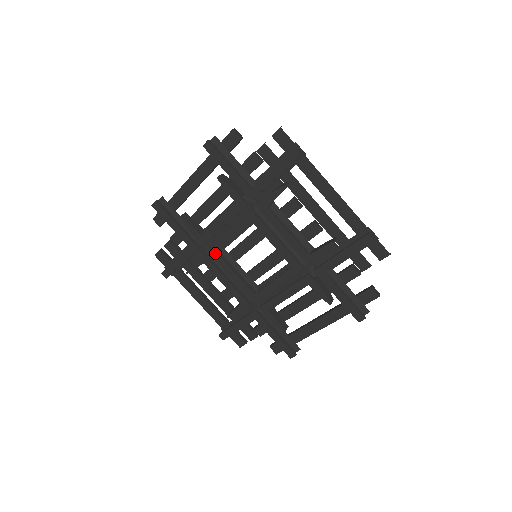
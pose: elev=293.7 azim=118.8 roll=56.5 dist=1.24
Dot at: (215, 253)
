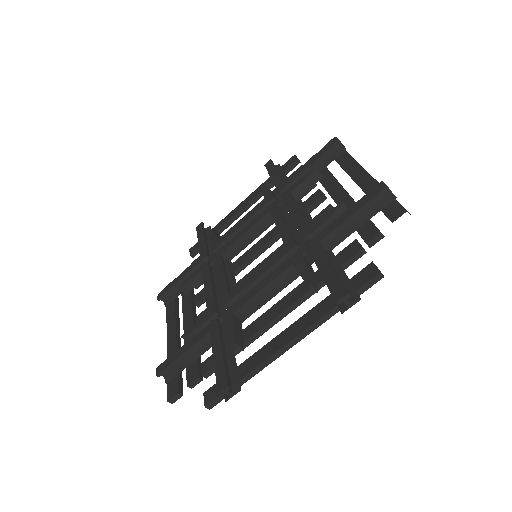
Dot at: (219, 256)
